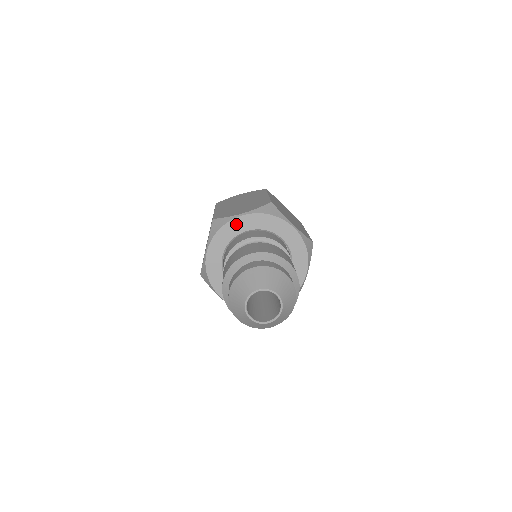
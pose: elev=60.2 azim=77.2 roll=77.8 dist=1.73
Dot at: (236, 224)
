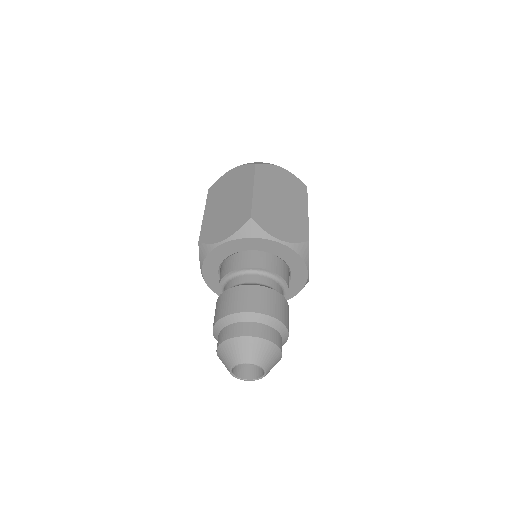
Dot at: (220, 251)
